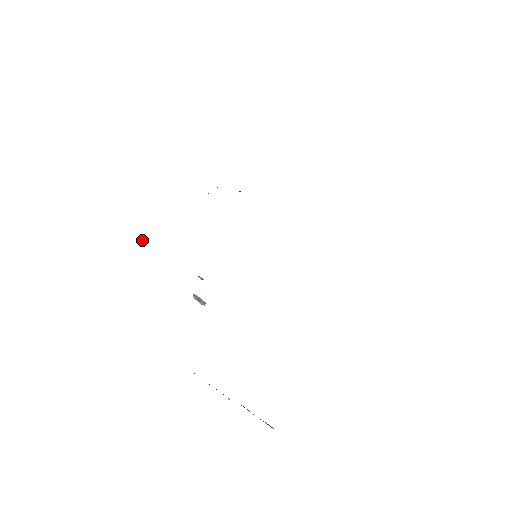
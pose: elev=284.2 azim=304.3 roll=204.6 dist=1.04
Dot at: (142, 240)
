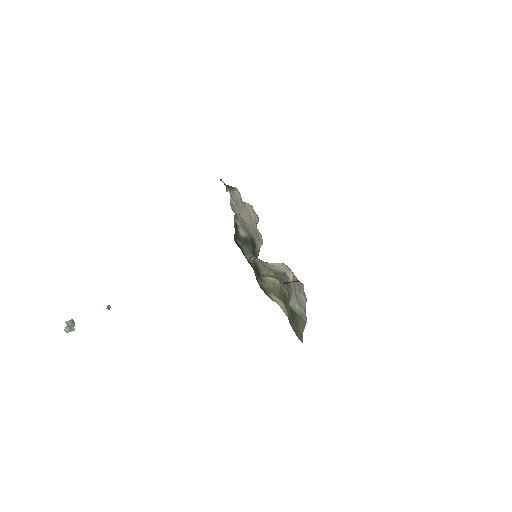
Dot at: (227, 189)
